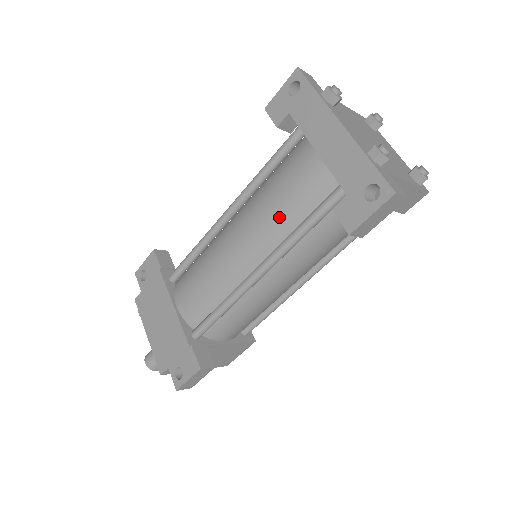
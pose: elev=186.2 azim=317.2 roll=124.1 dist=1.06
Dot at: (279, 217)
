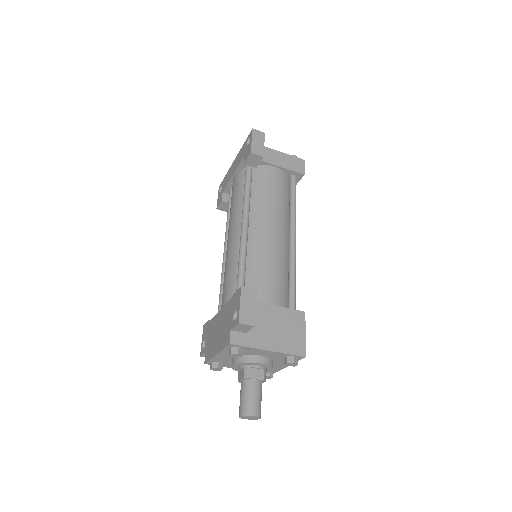
Dot at: (237, 204)
